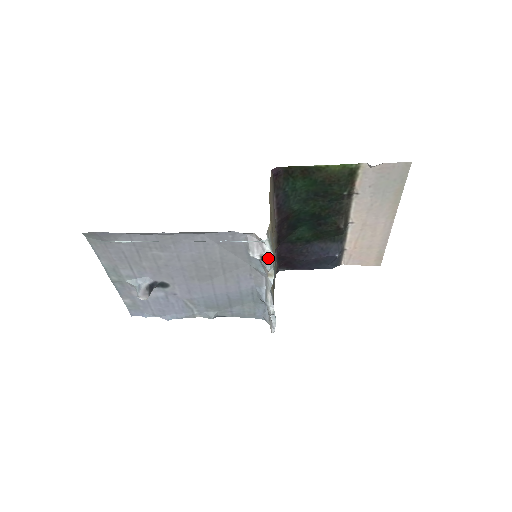
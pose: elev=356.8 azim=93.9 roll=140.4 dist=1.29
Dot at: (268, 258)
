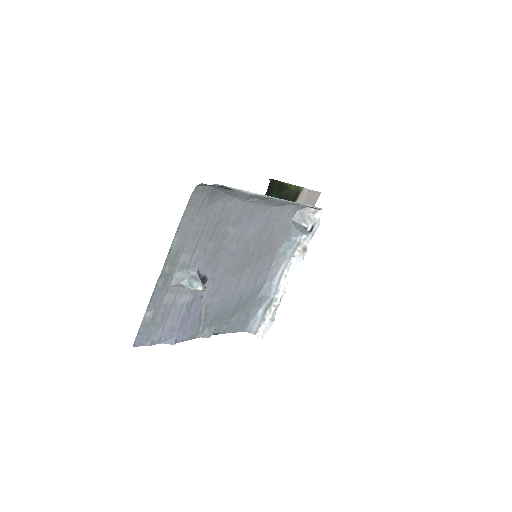
Dot at: (315, 228)
